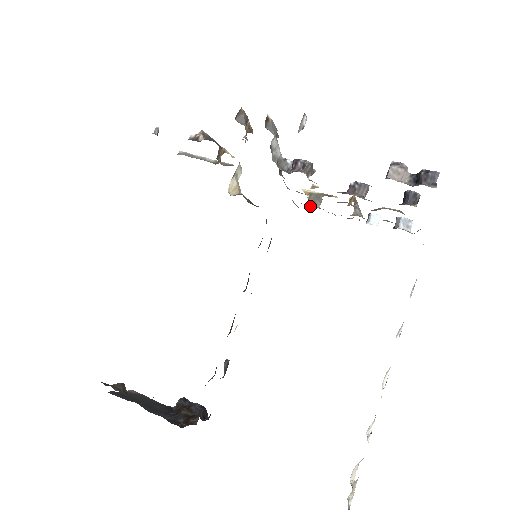
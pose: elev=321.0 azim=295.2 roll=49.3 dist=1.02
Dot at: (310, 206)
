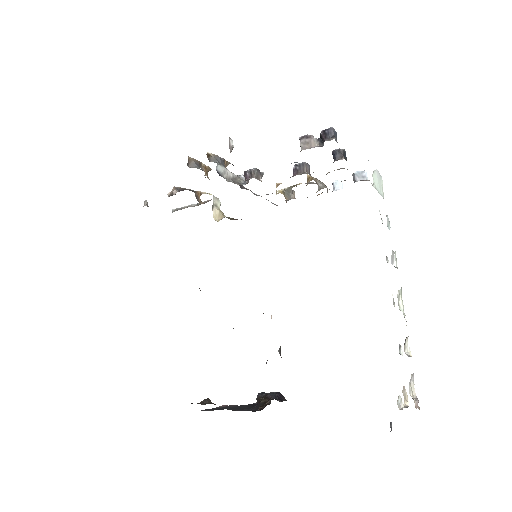
Dot at: occluded
